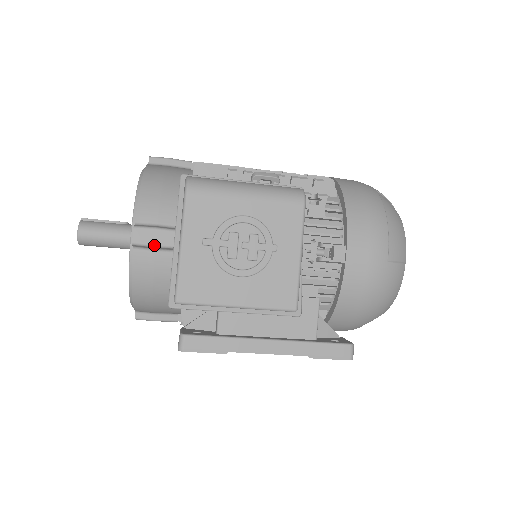
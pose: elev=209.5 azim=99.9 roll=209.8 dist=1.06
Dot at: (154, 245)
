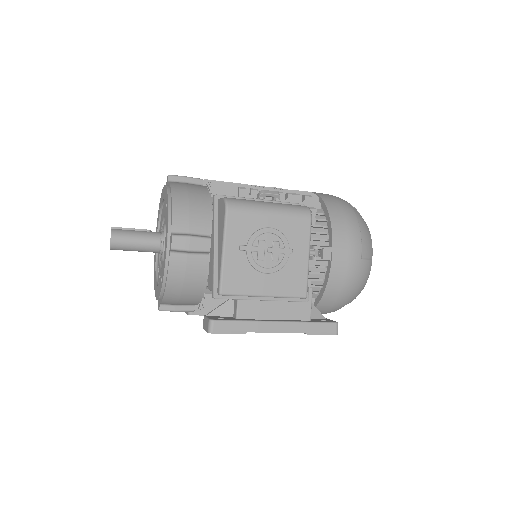
Dot at: (188, 250)
